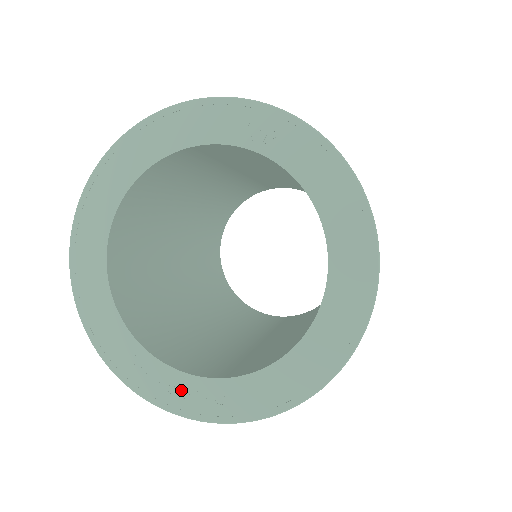
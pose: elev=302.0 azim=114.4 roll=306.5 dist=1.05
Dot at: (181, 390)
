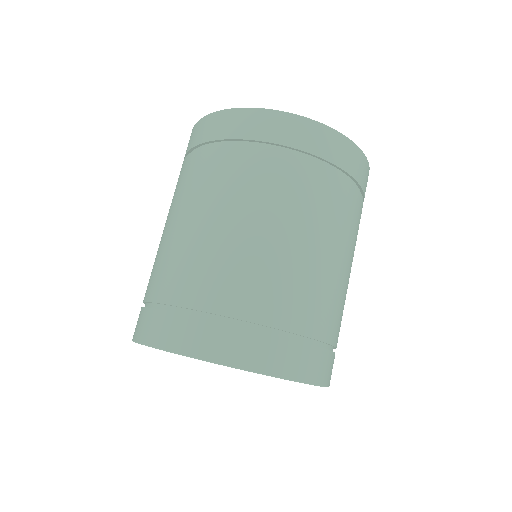
Dot at: occluded
